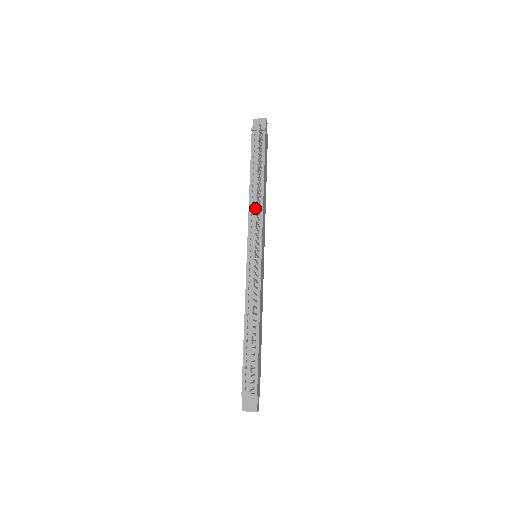
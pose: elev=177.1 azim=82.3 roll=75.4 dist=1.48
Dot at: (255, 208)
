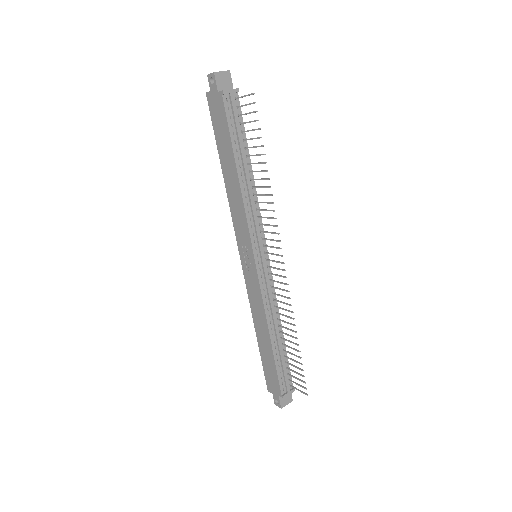
Dot at: (252, 203)
